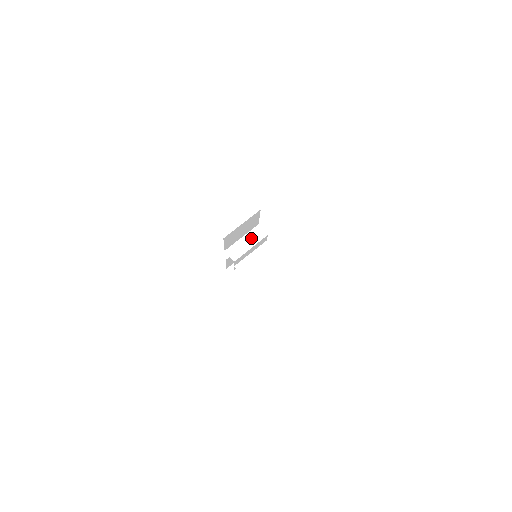
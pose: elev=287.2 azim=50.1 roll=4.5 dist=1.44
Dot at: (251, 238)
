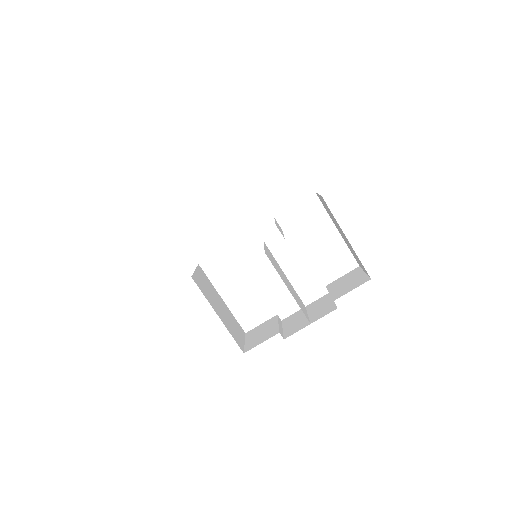
Dot at: (278, 226)
